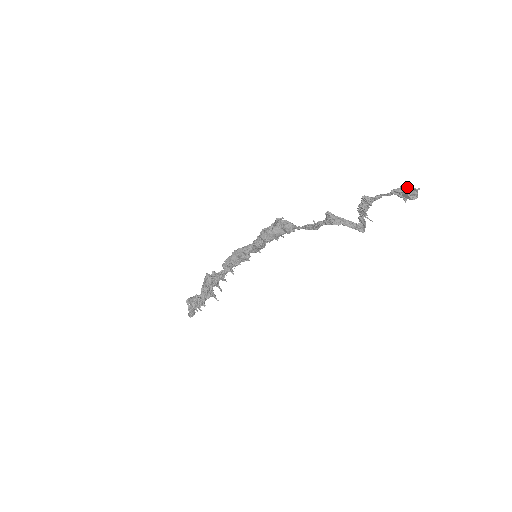
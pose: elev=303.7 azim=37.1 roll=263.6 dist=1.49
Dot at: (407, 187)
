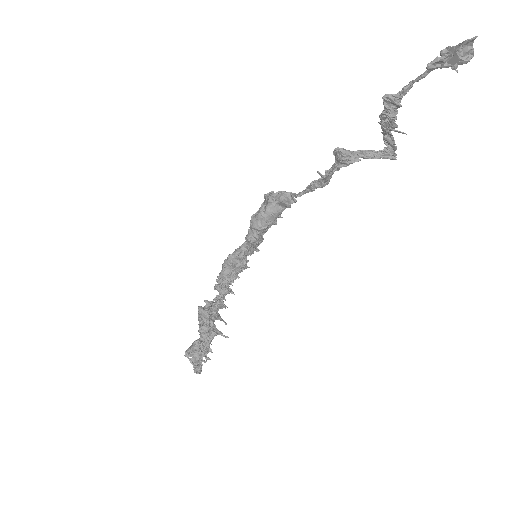
Dot at: (451, 47)
